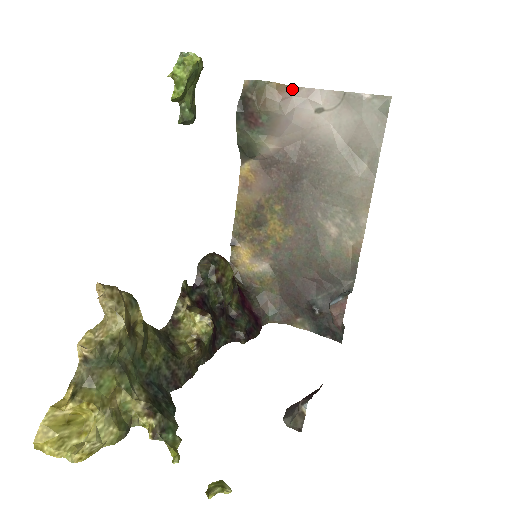
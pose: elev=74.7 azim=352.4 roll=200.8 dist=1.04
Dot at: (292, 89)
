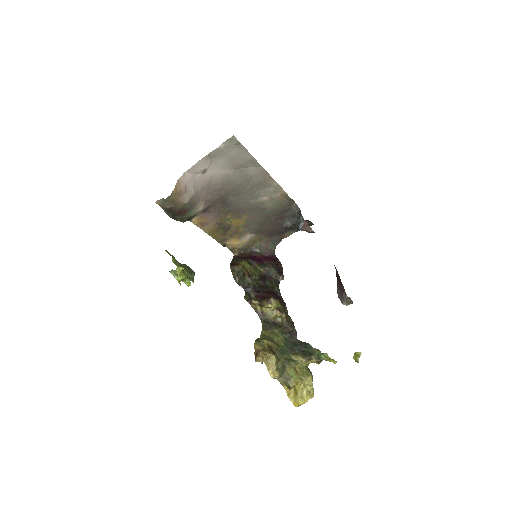
Dot at: (181, 180)
